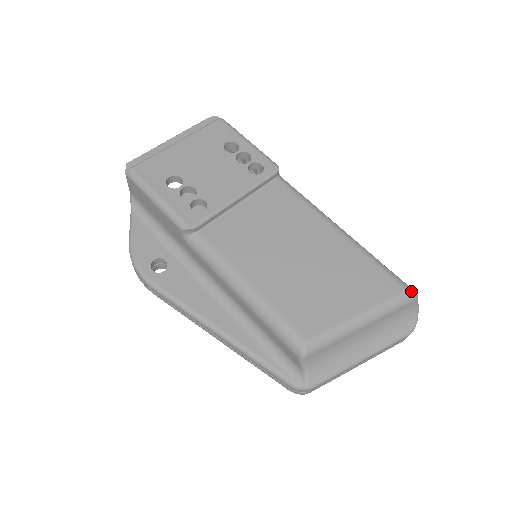
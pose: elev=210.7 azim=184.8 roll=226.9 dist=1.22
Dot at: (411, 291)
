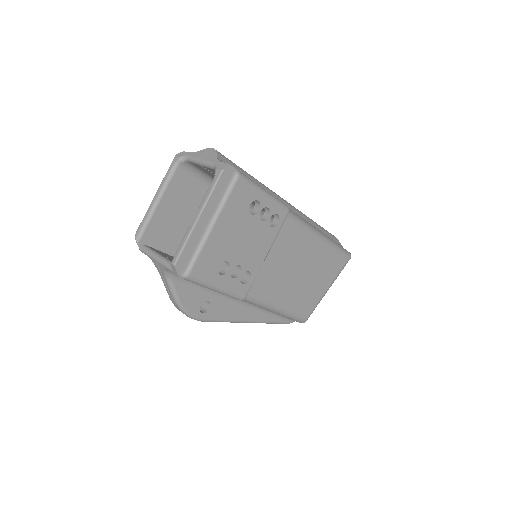
Dot at: (350, 258)
